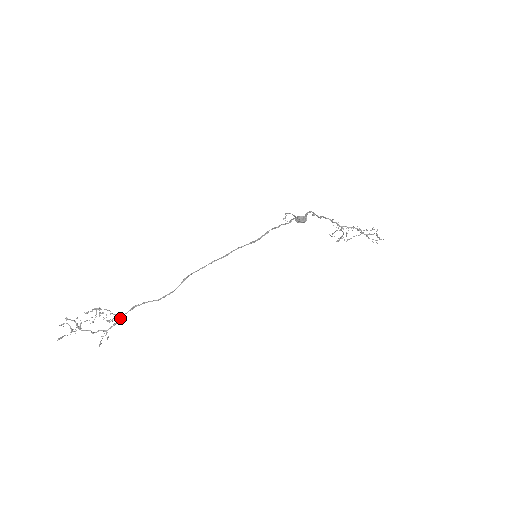
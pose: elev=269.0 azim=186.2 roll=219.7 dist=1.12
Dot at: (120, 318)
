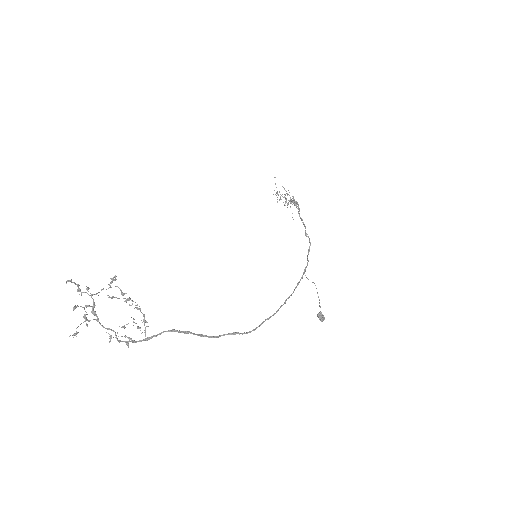
Dot at: occluded
